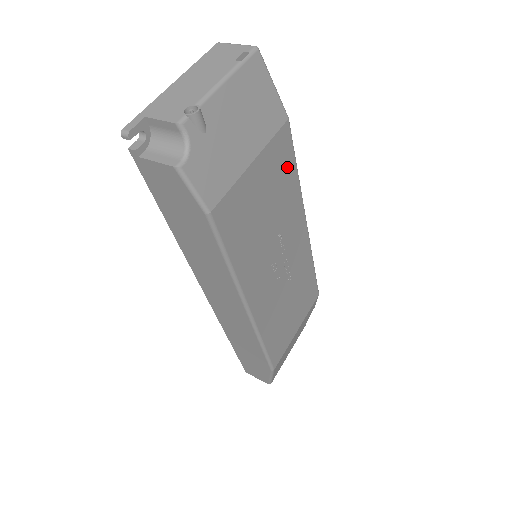
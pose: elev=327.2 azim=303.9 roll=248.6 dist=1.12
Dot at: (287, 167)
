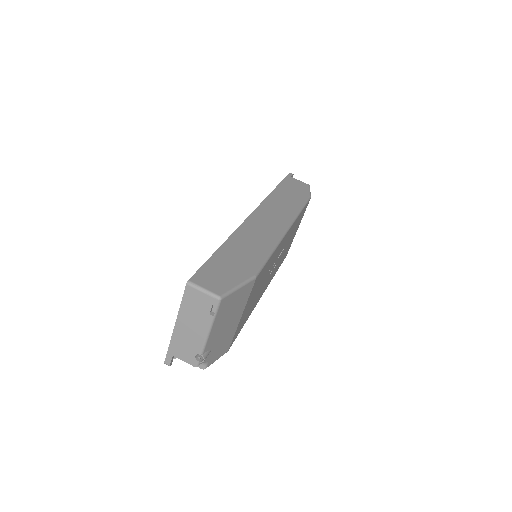
Dot at: (264, 271)
